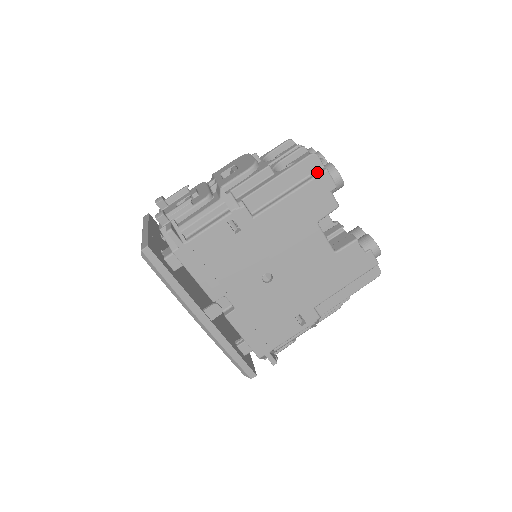
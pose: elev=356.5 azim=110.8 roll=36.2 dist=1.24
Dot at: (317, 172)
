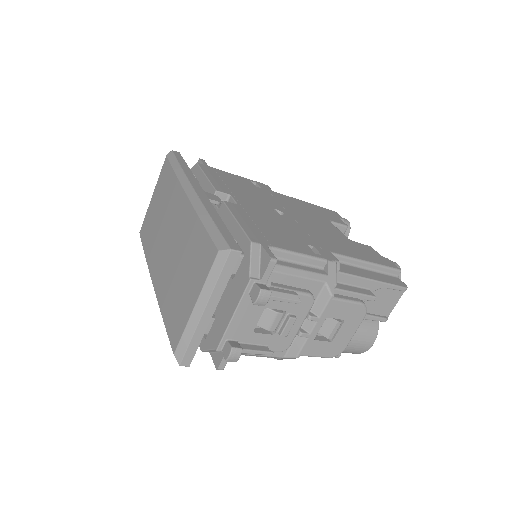
Dot at: occluded
